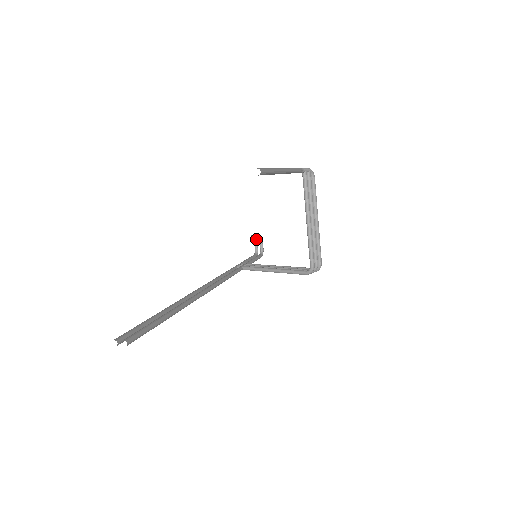
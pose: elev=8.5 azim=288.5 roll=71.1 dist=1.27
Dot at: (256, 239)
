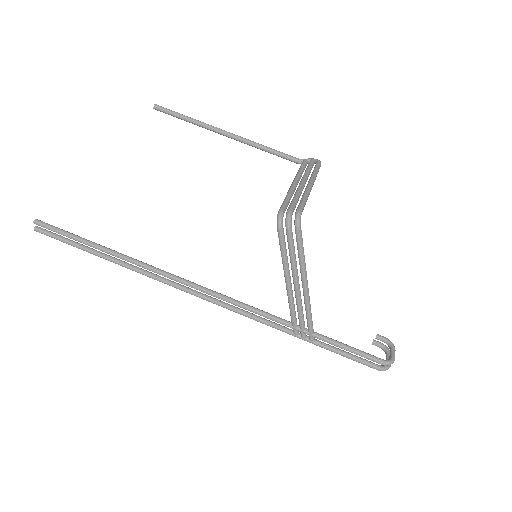
Dot at: (387, 350)
